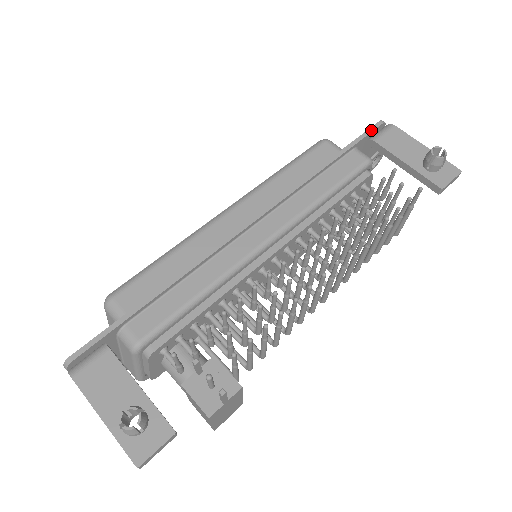
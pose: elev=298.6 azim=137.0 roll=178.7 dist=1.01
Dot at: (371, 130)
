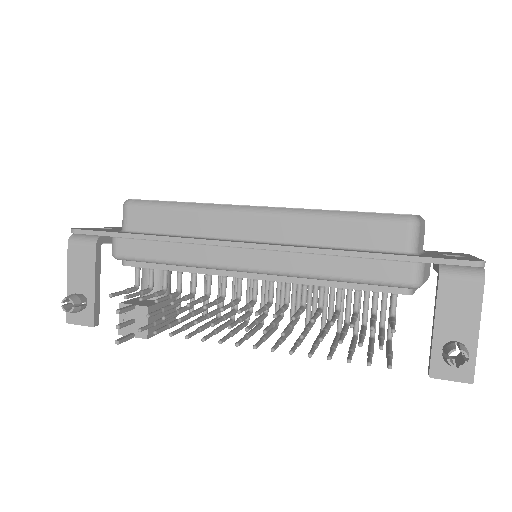
Dot at: (453, 262)
